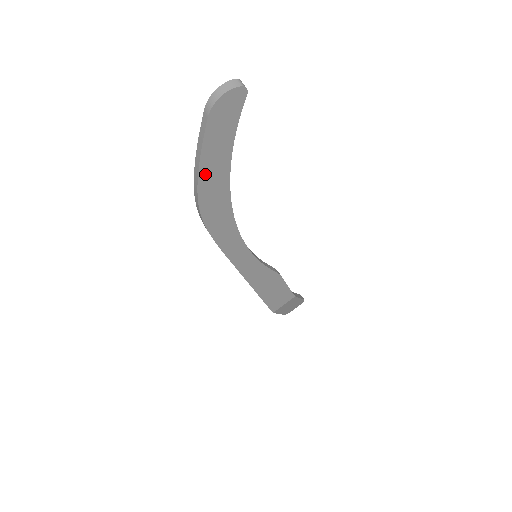
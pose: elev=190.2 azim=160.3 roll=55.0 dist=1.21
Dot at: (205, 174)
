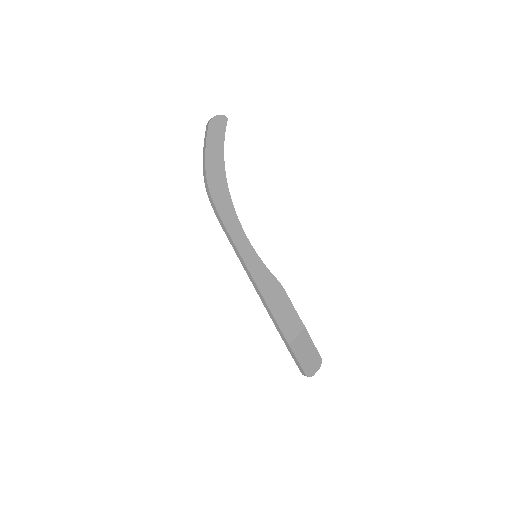
Dot at: (209, 159)
